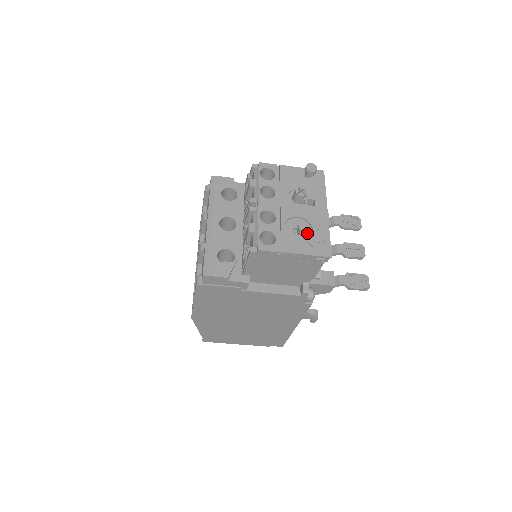
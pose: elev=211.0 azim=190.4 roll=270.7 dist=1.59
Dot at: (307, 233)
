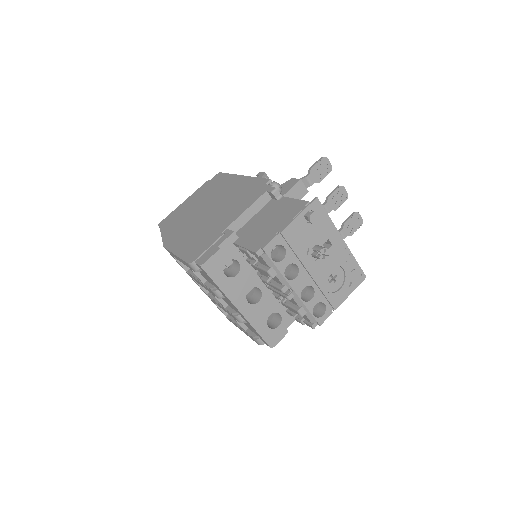
Dot at: (340, 275)
